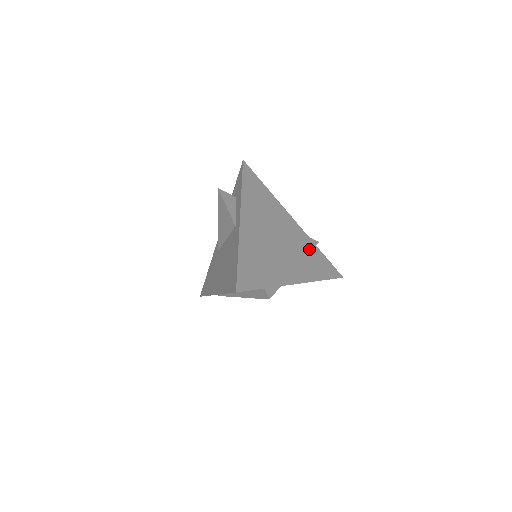
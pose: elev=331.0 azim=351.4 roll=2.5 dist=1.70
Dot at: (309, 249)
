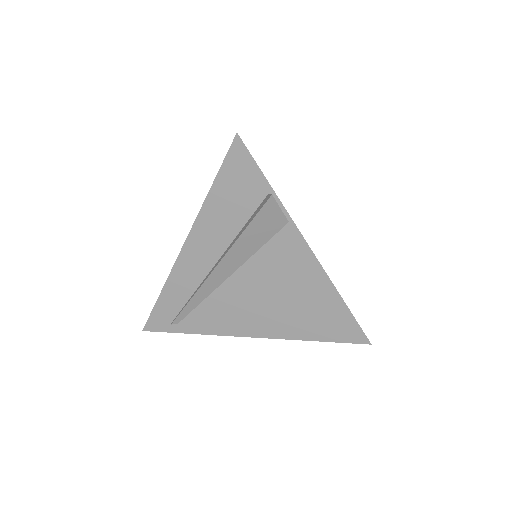
Dot at: occluded
